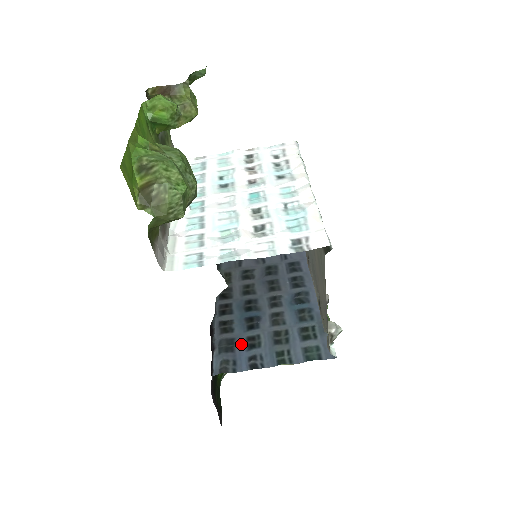
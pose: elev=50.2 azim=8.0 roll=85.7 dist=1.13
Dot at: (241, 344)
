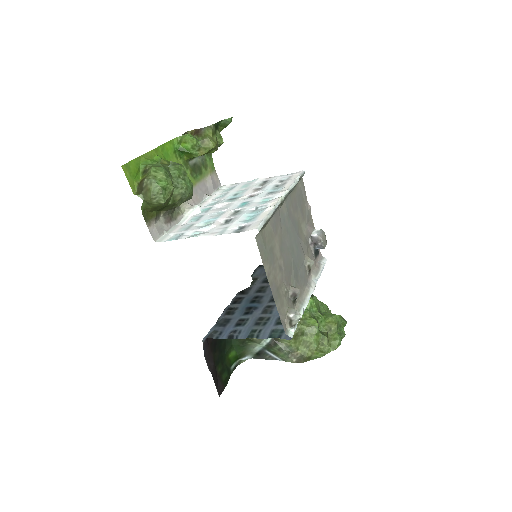
Dot at: (233, 323)
